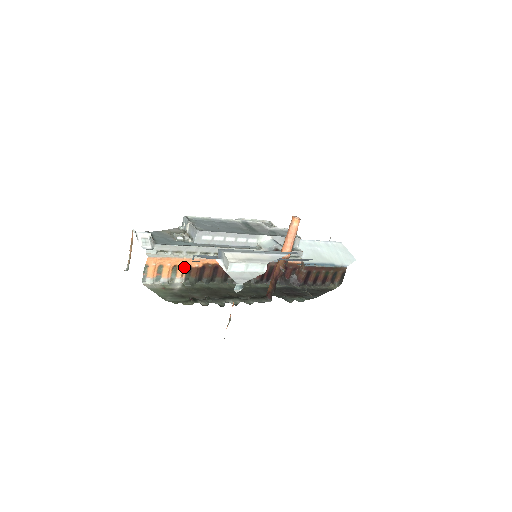
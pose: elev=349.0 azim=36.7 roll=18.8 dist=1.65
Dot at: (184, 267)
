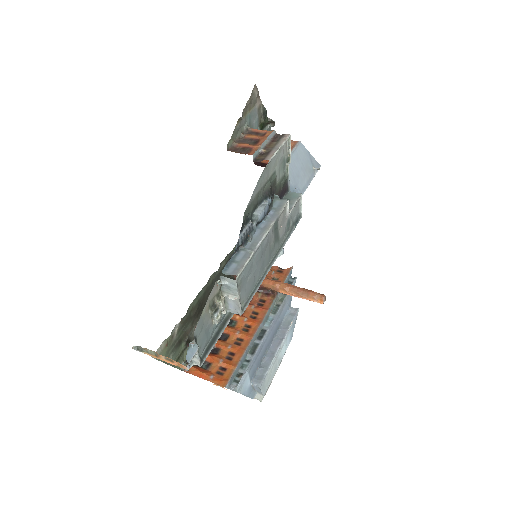
Dot at: occluded
